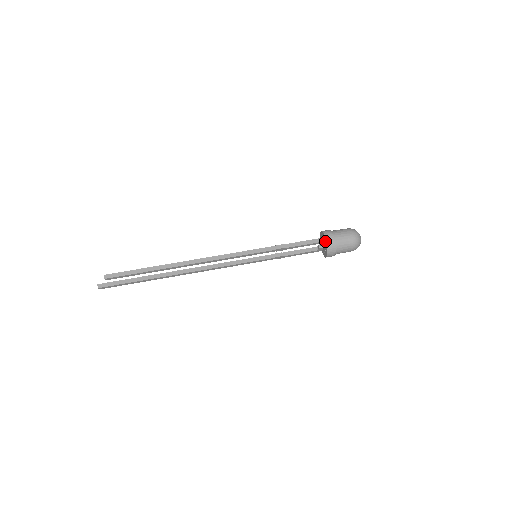
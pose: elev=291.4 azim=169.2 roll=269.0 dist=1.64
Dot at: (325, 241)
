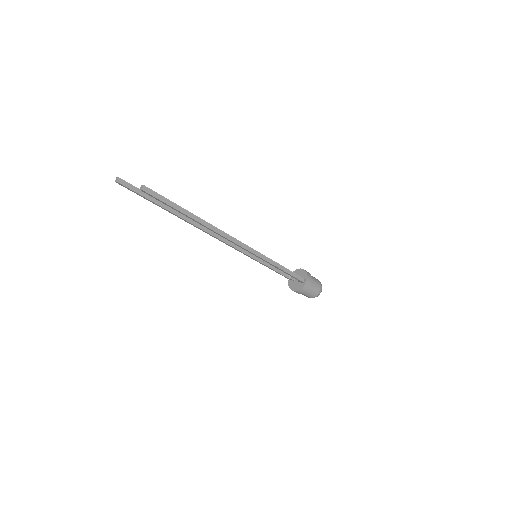
Dot at: (304, 282)
